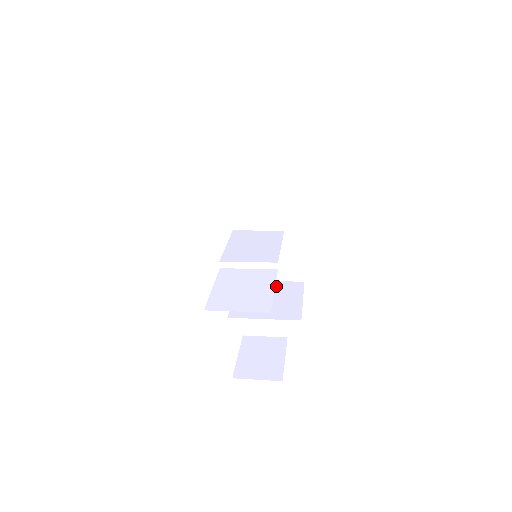
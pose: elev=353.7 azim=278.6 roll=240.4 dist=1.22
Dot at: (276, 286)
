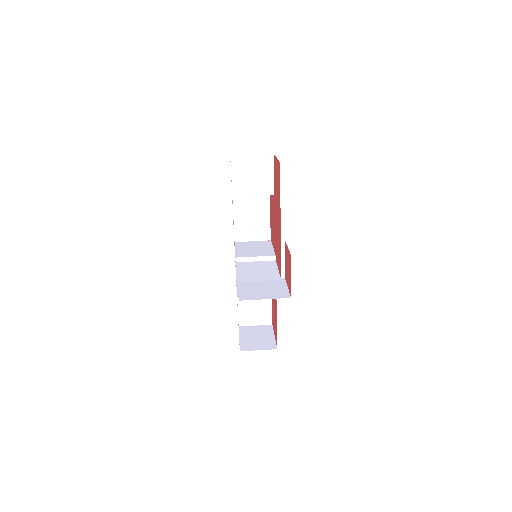
Dot at: (266, 282)
